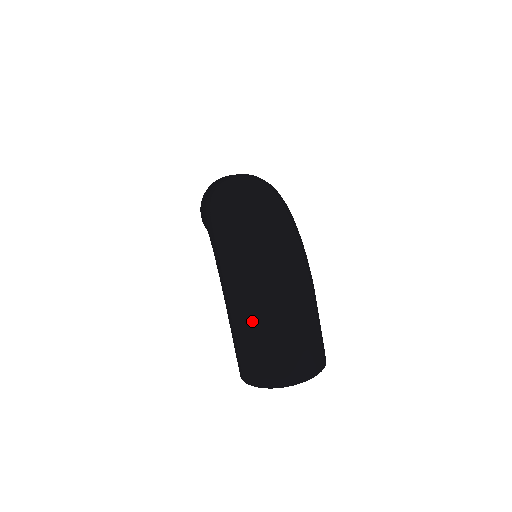
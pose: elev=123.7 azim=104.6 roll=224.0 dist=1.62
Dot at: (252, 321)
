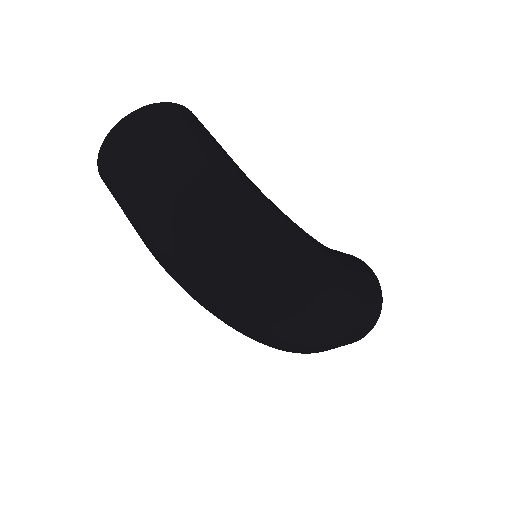
Dot at: occluded
